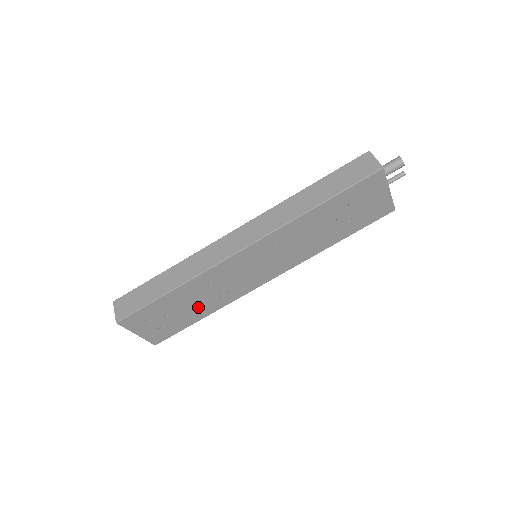
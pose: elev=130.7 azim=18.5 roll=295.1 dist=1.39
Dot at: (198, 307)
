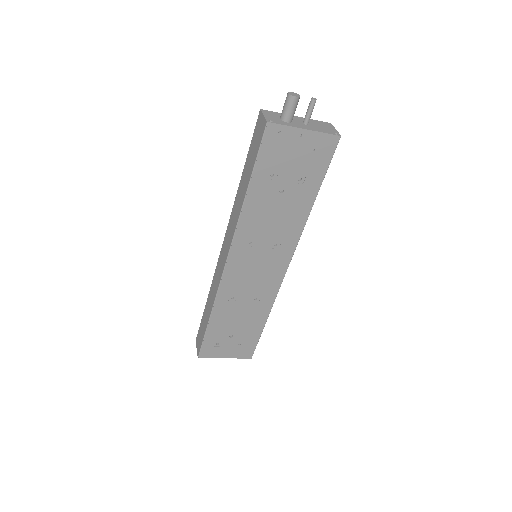
Dot at: (249, 318)
